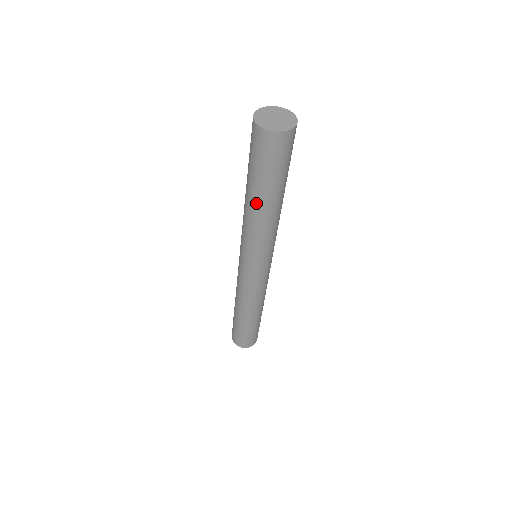
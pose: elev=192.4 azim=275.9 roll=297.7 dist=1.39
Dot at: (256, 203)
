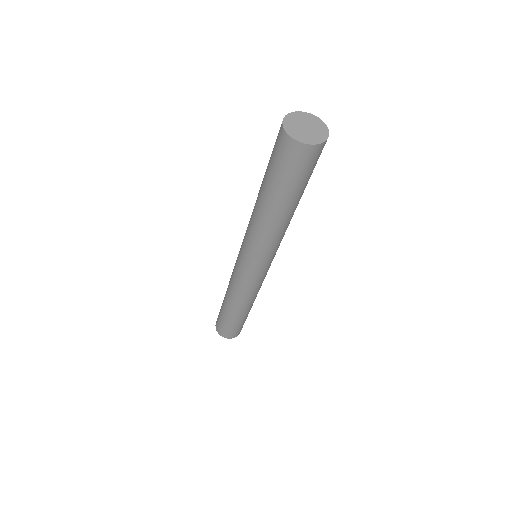
Dot at: (270, 210)
